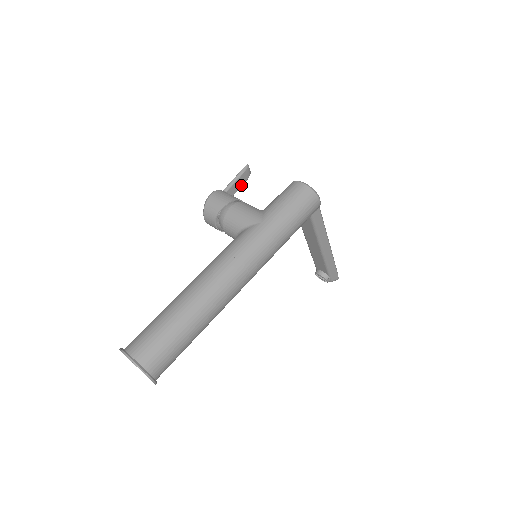
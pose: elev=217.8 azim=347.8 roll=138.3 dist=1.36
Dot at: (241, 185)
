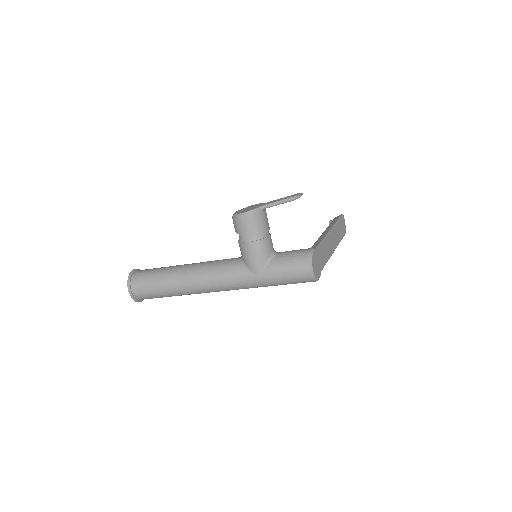
Dot at: occluded
